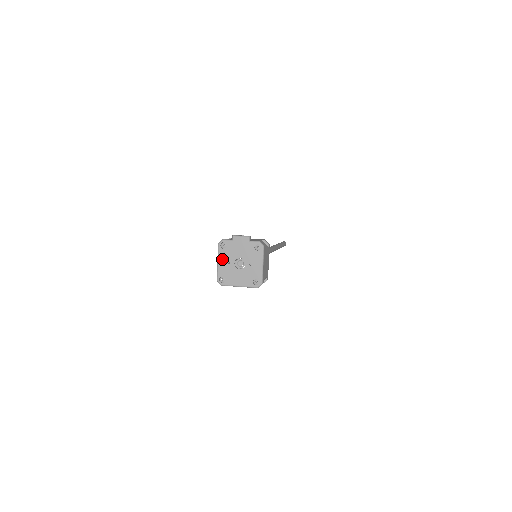
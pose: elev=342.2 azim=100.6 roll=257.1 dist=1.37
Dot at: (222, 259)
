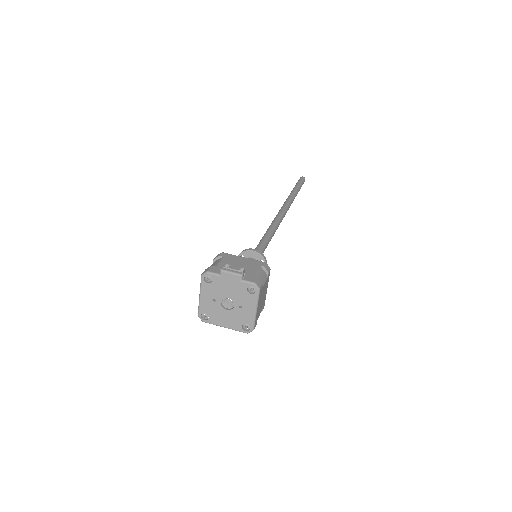
Dot at: (205, 294)
